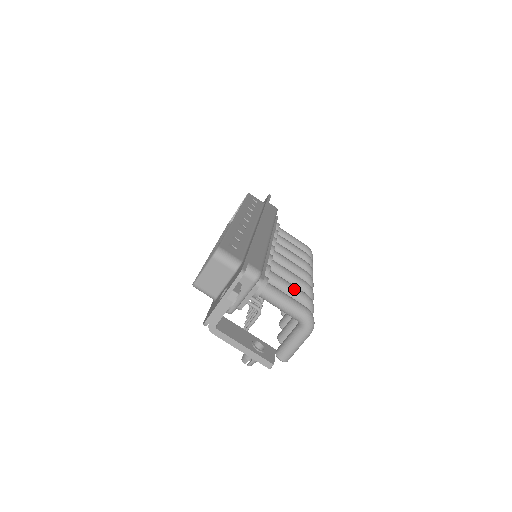
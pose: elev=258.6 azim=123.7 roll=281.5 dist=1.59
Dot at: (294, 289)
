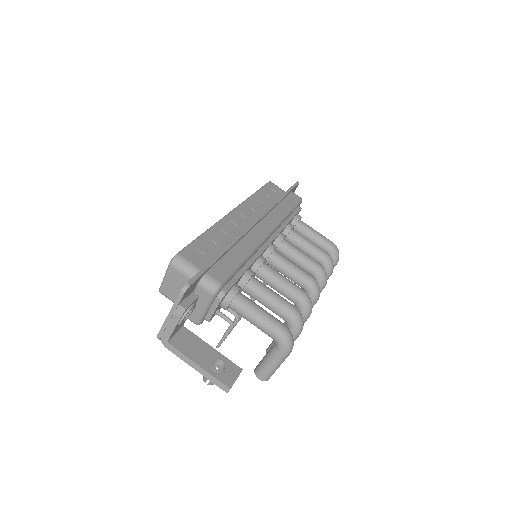
Dot at: (278, 300)
